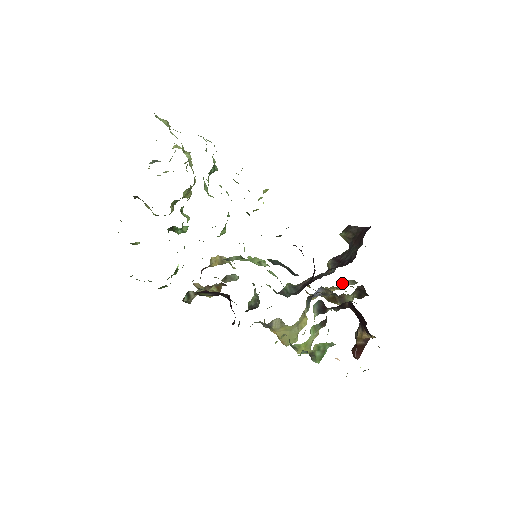
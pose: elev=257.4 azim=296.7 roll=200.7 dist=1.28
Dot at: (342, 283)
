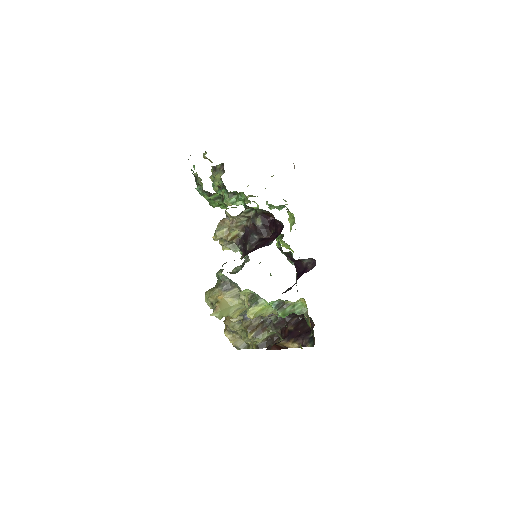
Dot at: (239, 339)
